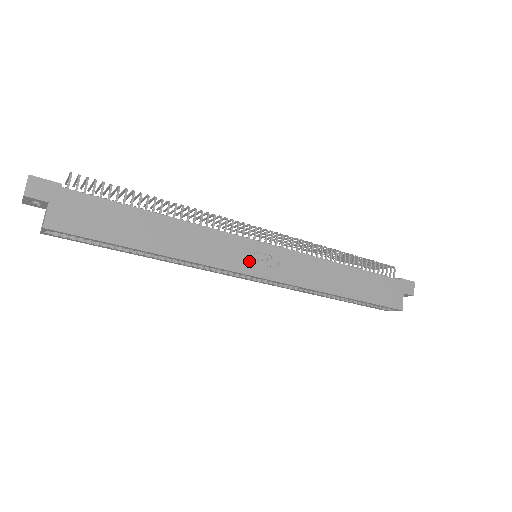
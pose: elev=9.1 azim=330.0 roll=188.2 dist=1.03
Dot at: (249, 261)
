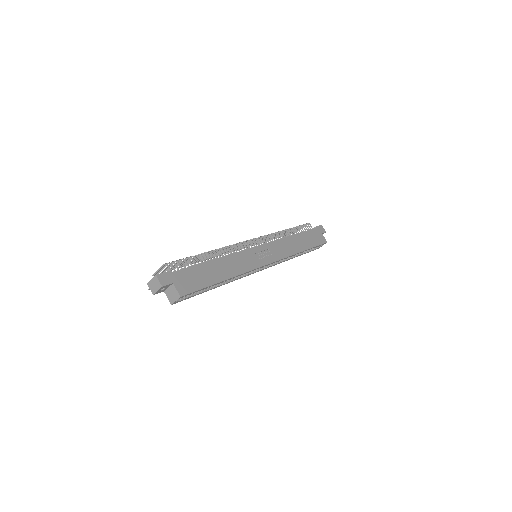
Dot at: (259, 259)
